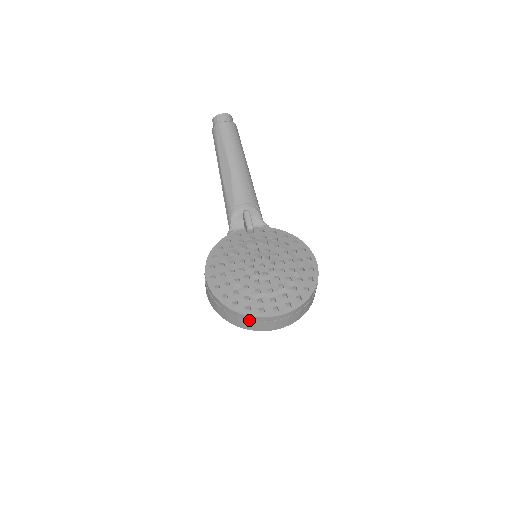
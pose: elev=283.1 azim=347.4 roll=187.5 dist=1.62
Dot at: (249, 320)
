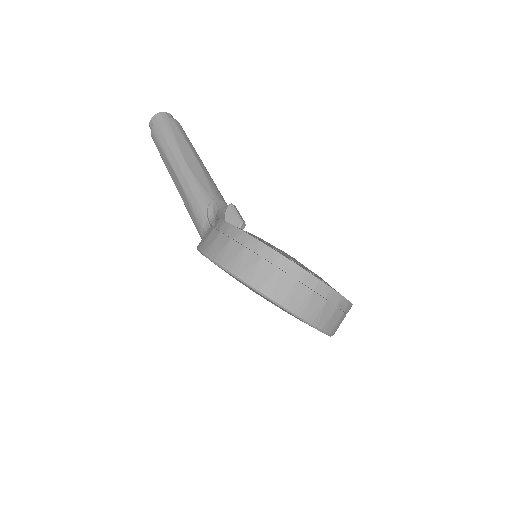
Dot at: (326, 299)
